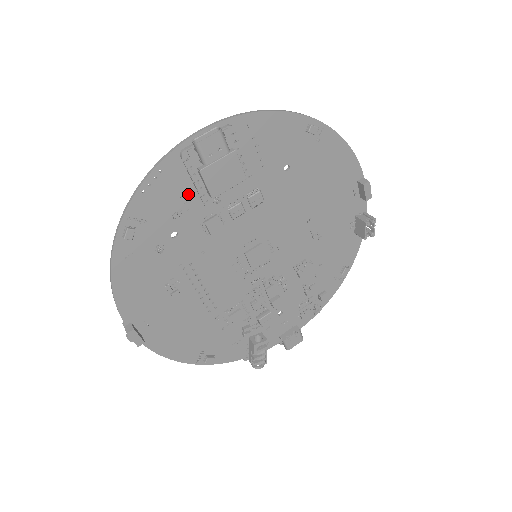
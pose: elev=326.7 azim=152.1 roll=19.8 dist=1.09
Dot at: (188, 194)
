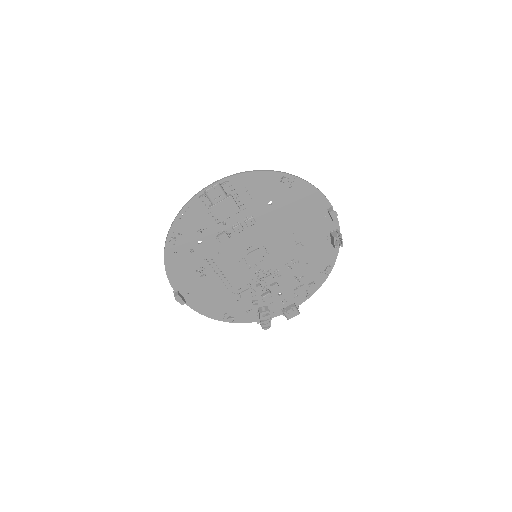
Dot at: (206, 219)
